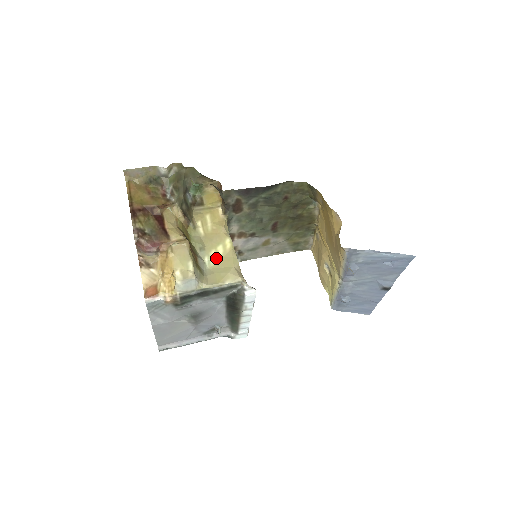
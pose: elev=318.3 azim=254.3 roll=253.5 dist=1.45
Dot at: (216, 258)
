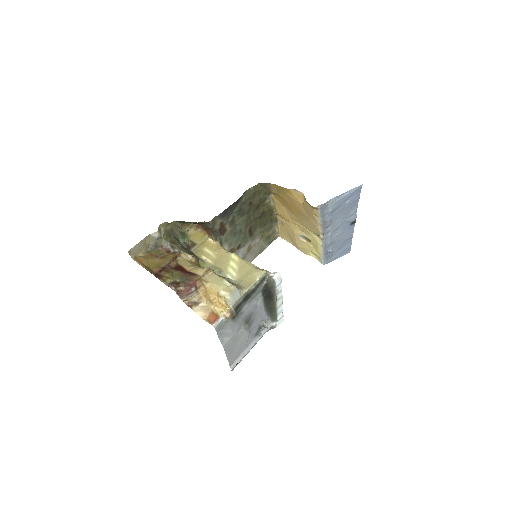
Dot at: (235, 271)
